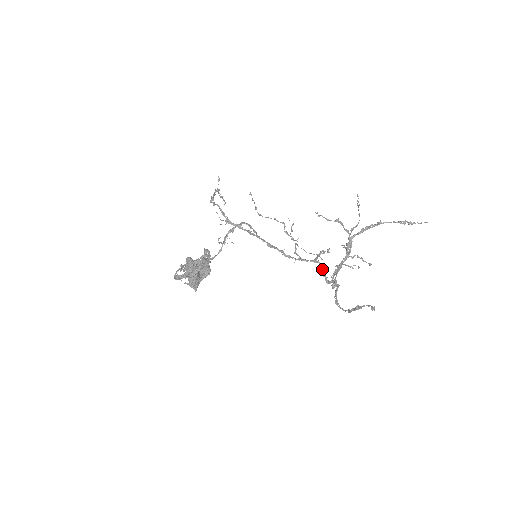
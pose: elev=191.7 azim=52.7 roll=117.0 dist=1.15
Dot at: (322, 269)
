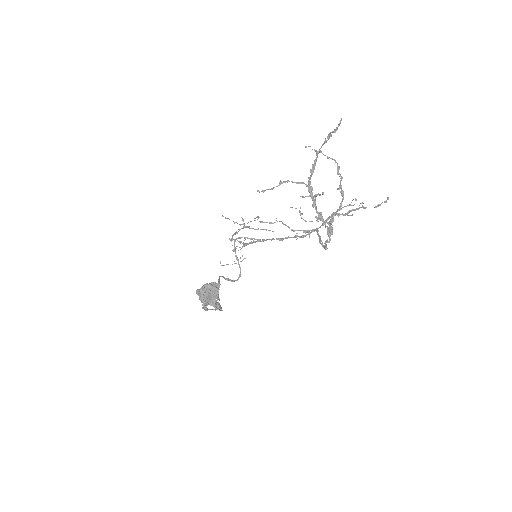
Dot at: occluded
